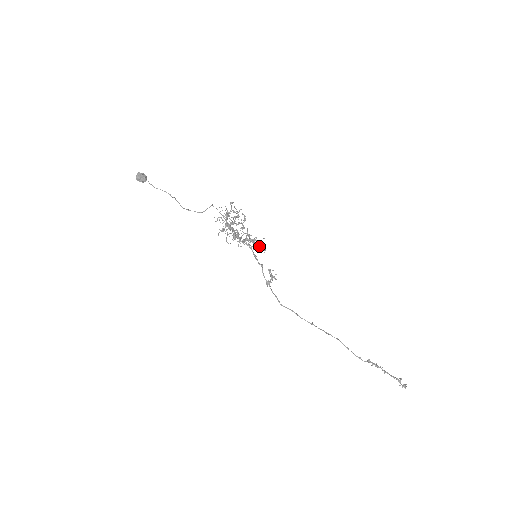
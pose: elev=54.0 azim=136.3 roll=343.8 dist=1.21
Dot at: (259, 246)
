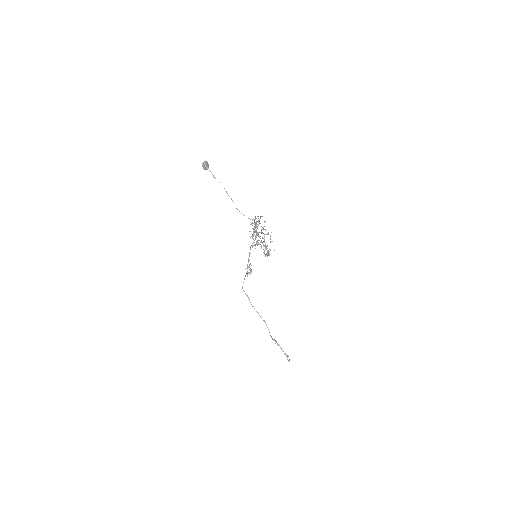
Dot at: (267, 253)
